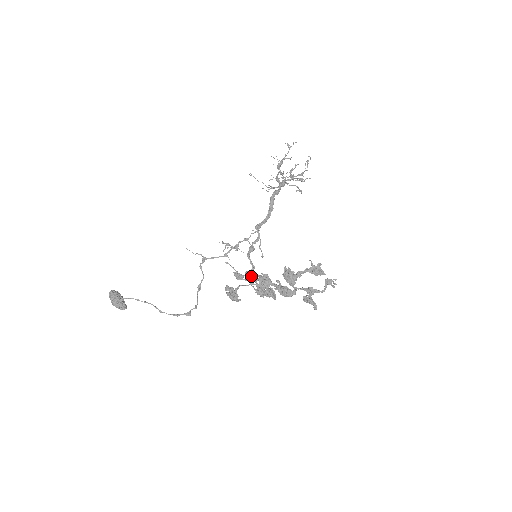
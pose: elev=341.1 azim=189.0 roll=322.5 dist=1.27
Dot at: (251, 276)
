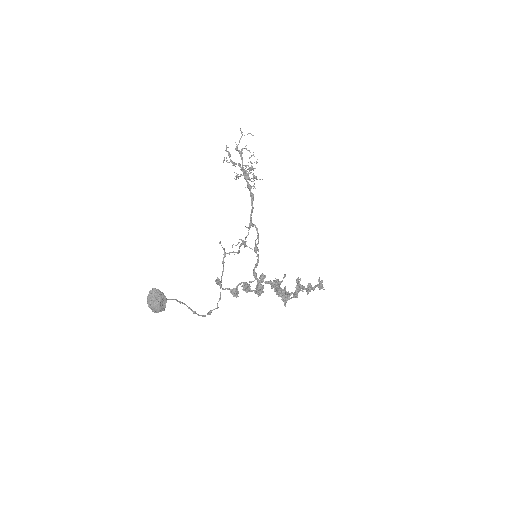
Dot at: occluded
